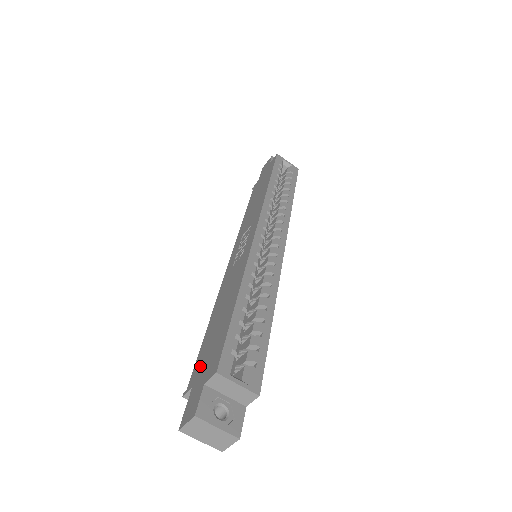
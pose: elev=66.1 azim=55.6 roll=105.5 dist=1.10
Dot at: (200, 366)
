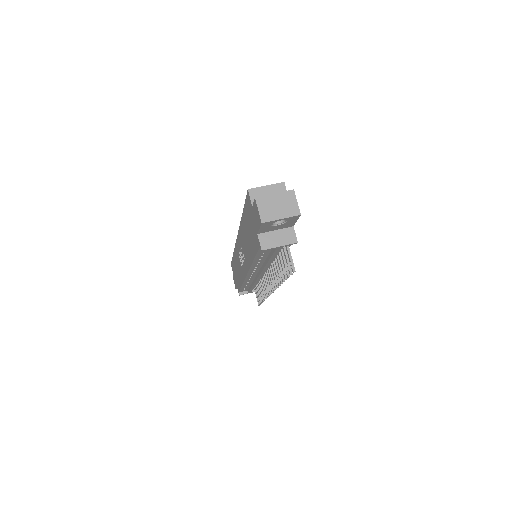
Dot at: (254, 235)
